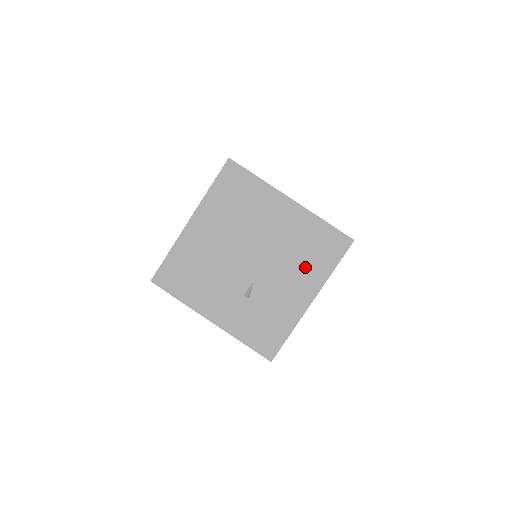
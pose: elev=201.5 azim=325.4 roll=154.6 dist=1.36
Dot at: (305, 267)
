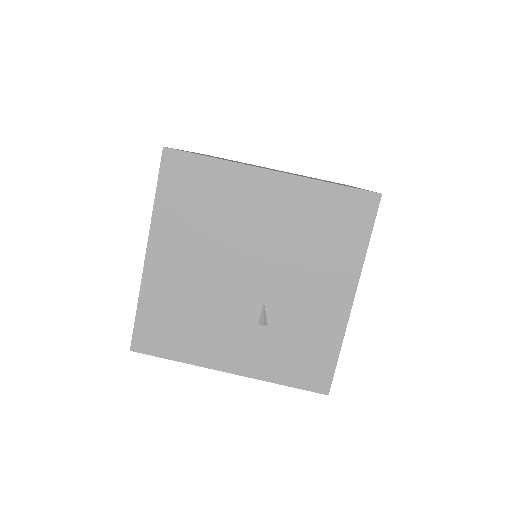
Dot at: (327, 256)
